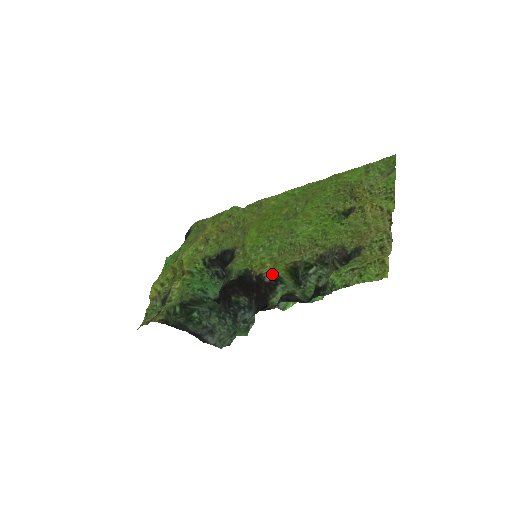
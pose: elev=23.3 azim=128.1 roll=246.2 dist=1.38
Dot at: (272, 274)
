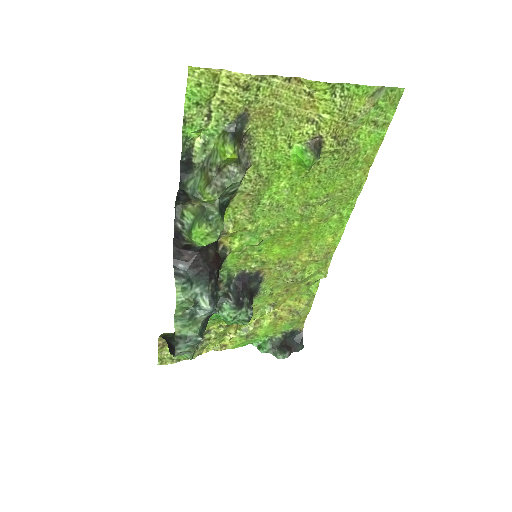
Dot at: occluded
